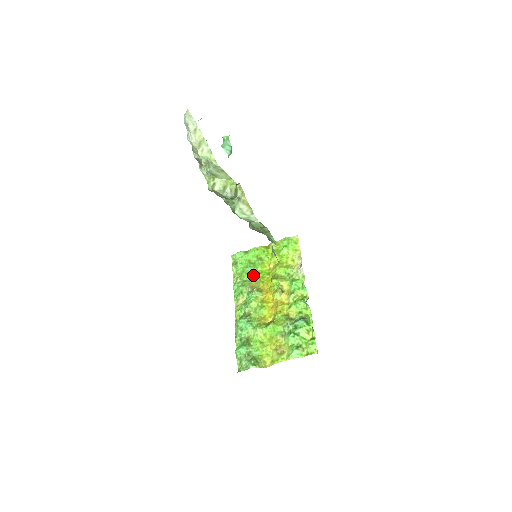
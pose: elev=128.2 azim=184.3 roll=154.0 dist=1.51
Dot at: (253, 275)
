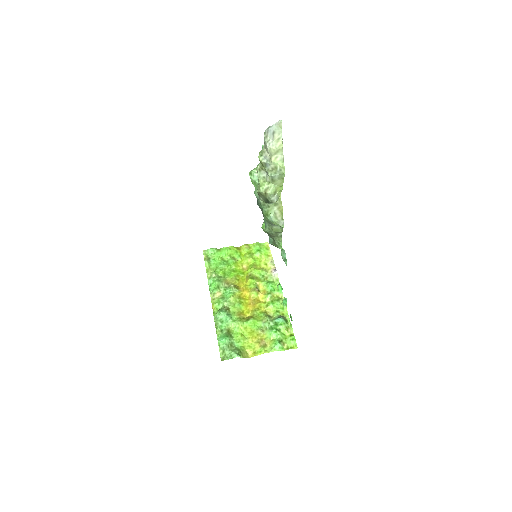
Dot at: (228, 272)
